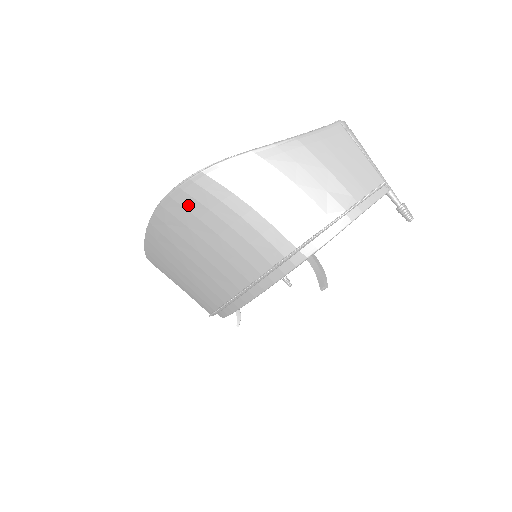
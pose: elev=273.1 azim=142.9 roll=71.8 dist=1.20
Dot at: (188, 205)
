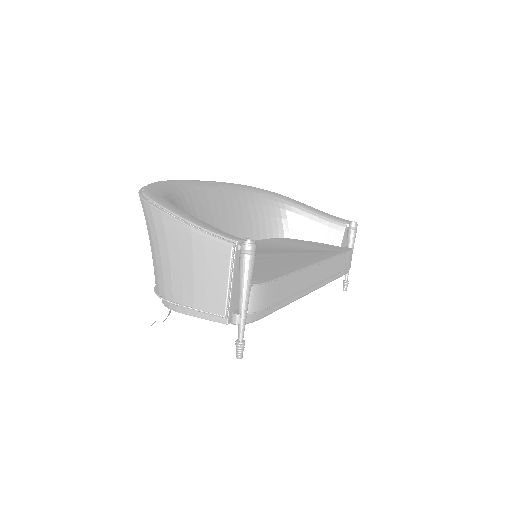
Dot at: occluded
